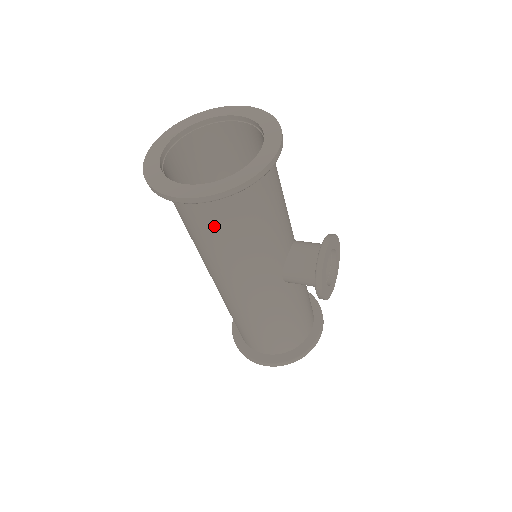
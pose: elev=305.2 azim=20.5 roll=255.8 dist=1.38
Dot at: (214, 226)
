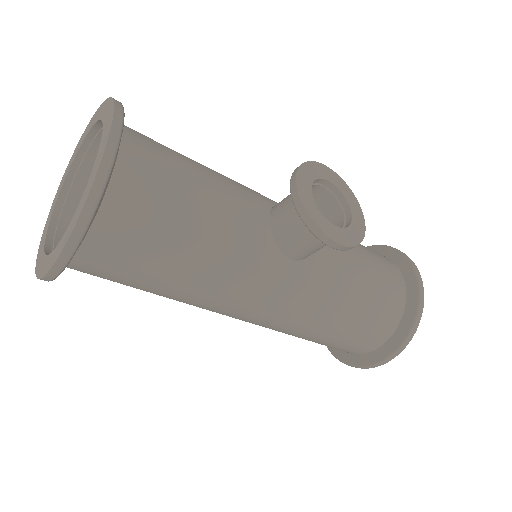
Dot at: (134, 267)
